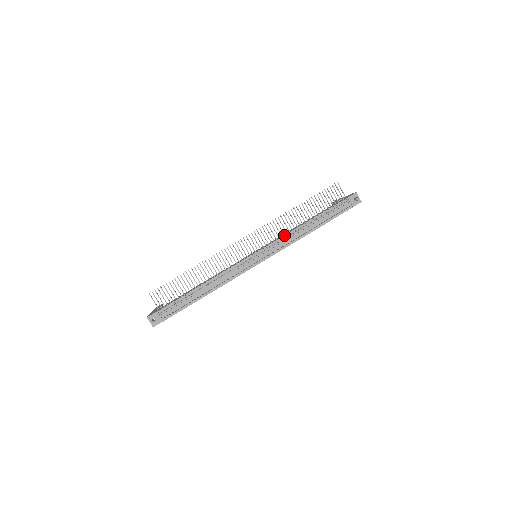
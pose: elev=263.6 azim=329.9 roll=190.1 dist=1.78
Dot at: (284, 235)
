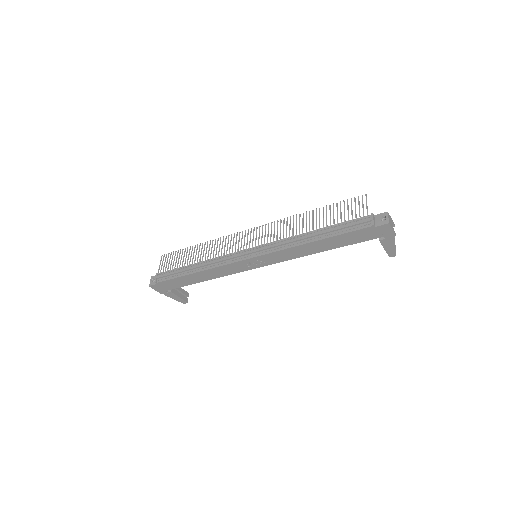
Dot at: (283, 236)
